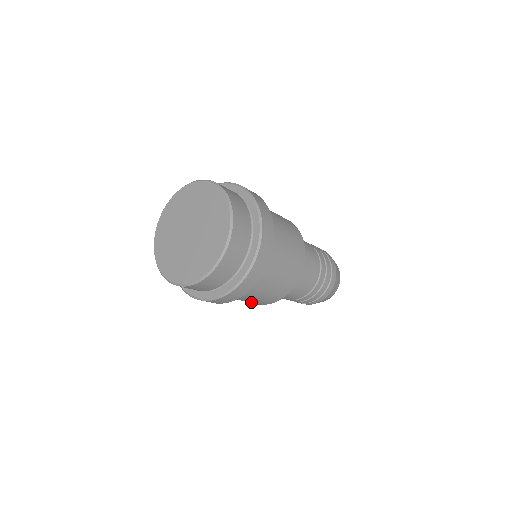
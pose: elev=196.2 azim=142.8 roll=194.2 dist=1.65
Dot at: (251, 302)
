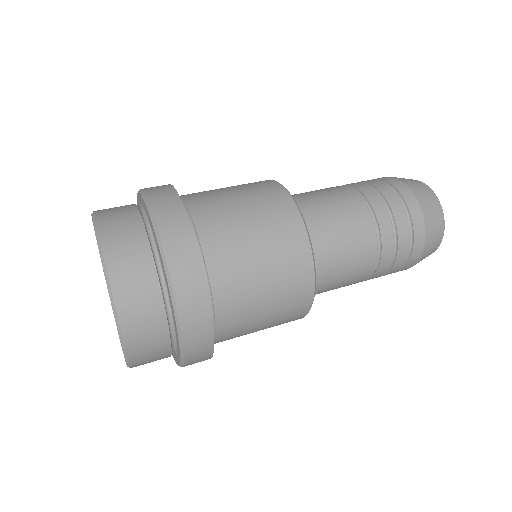
Dot at: occluded
